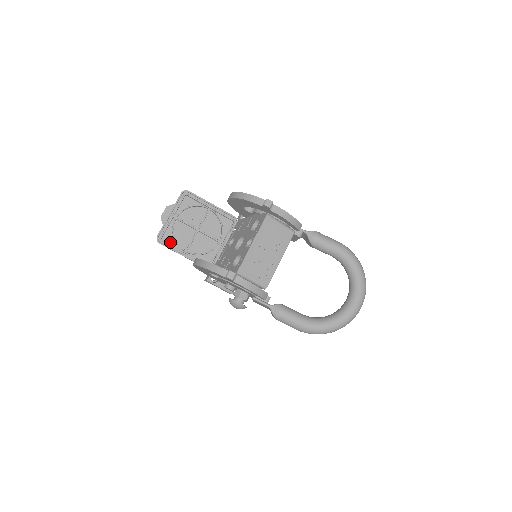
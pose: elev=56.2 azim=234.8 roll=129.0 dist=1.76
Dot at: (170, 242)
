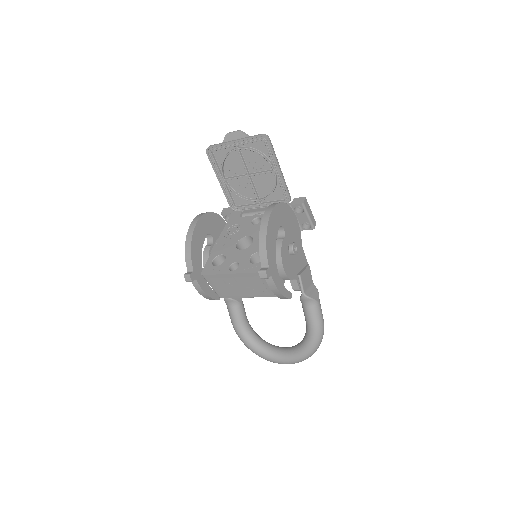
Dot at: (218, 160)
